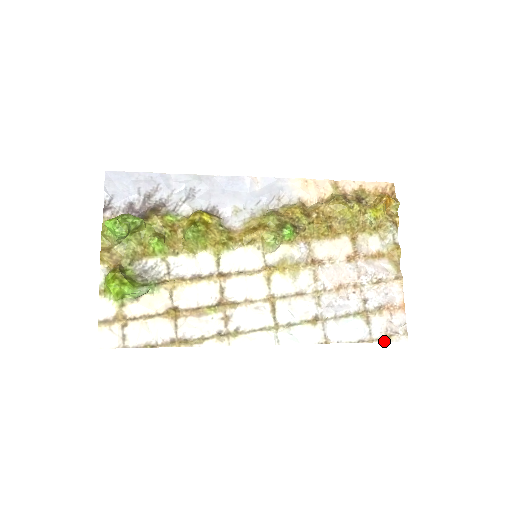
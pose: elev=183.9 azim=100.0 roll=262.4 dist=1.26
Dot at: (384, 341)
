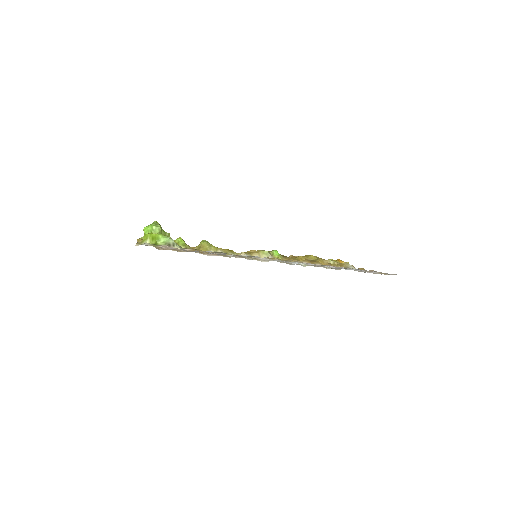
Dot at: occluded
